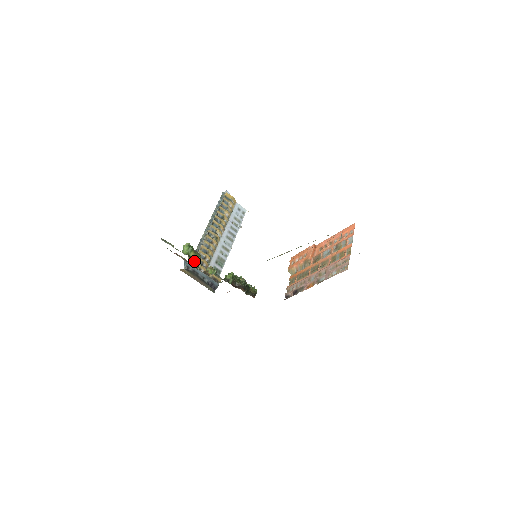
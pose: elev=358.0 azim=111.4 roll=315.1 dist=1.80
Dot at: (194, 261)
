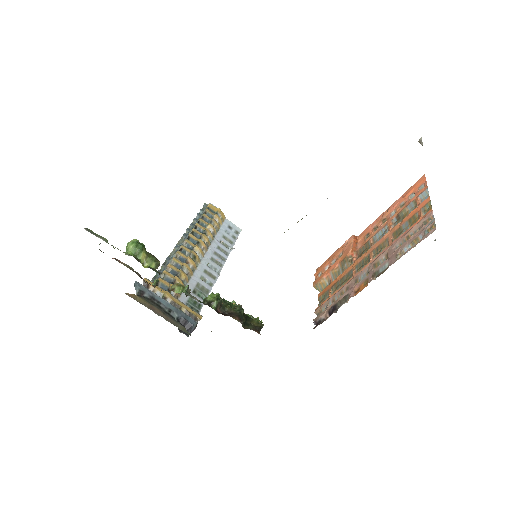
Dot at: occluded
